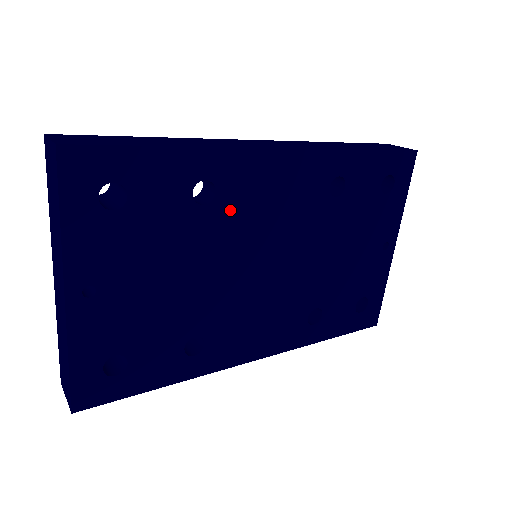
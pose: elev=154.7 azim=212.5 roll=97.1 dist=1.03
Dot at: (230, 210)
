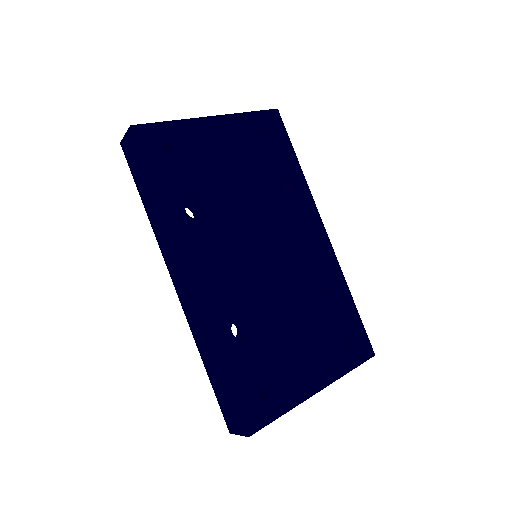
Dot at: (285, 207)
